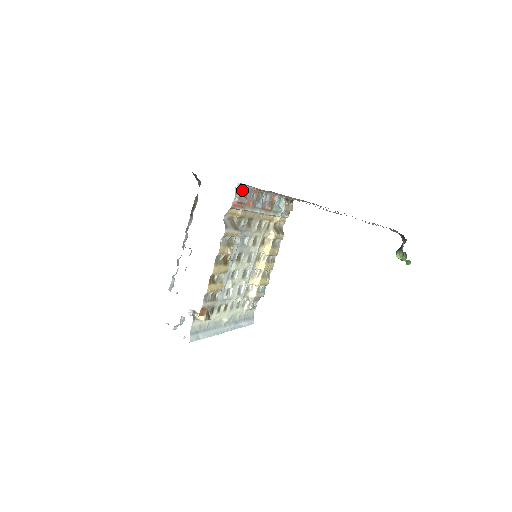
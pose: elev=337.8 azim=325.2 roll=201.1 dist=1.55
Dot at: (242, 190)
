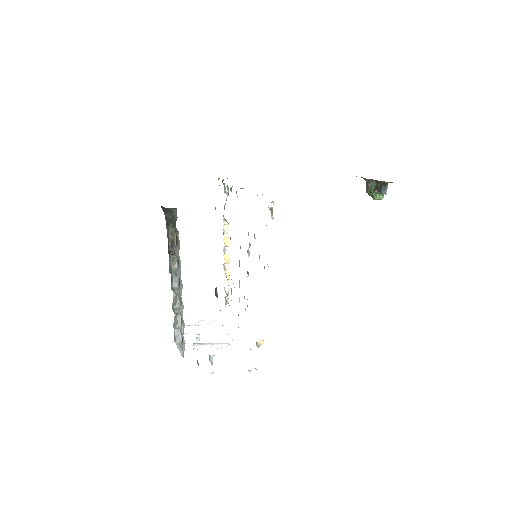
Dot at: occluded
